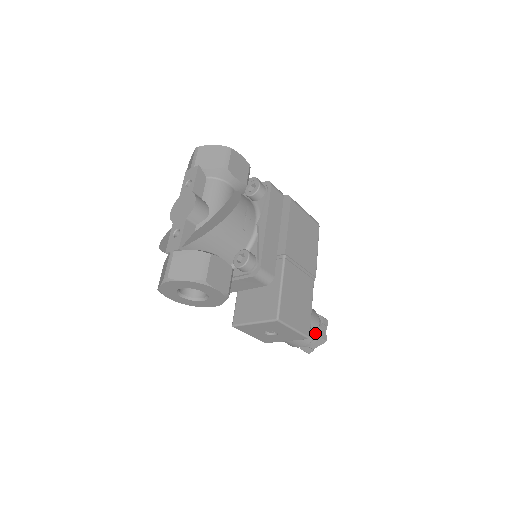
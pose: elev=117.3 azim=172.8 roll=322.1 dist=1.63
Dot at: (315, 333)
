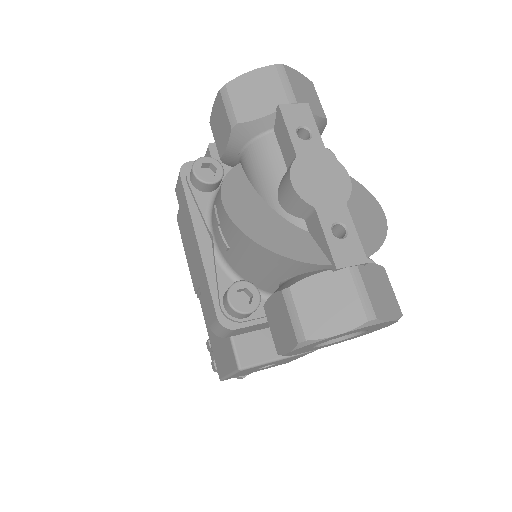
Dot at: occluded
